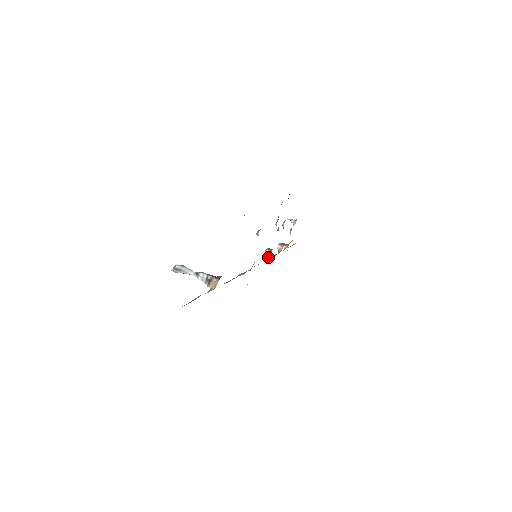
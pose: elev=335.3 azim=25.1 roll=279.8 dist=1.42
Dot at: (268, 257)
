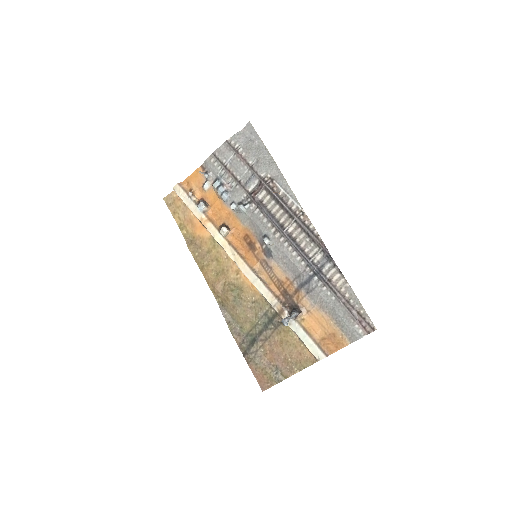
Dot at: (229, 237)
